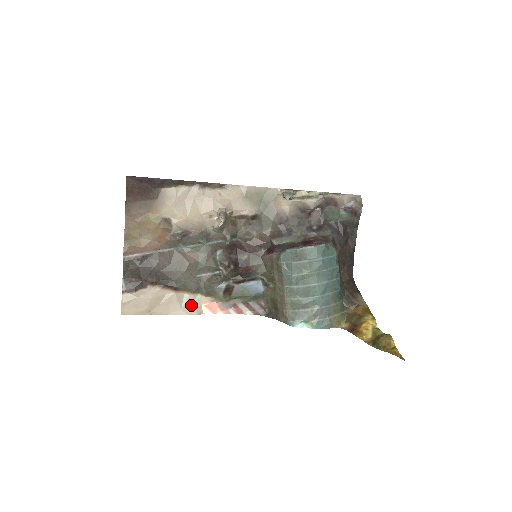
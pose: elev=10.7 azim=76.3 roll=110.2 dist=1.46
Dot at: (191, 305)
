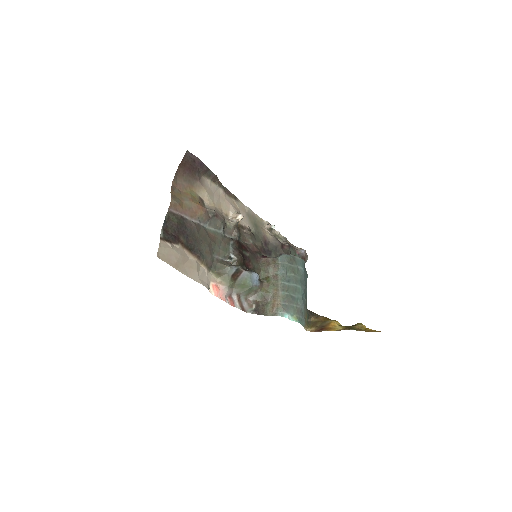
Dot at: (205, 278)
